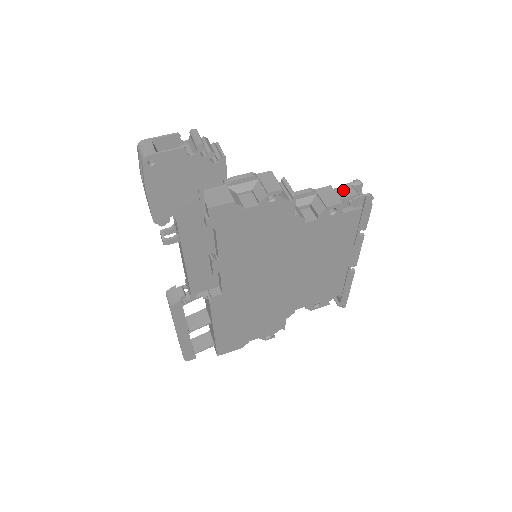
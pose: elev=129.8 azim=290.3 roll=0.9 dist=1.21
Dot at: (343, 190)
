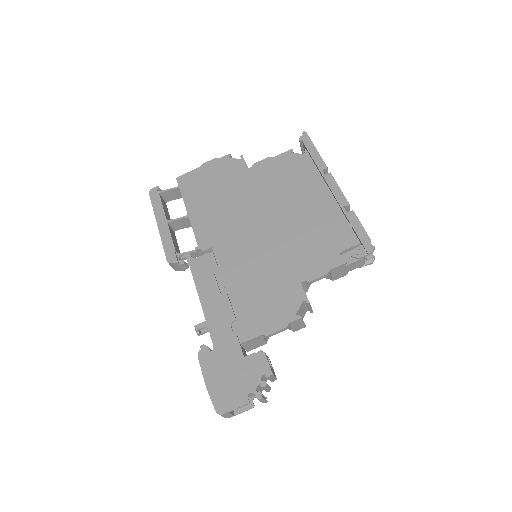
Dot at: (354, 265)
